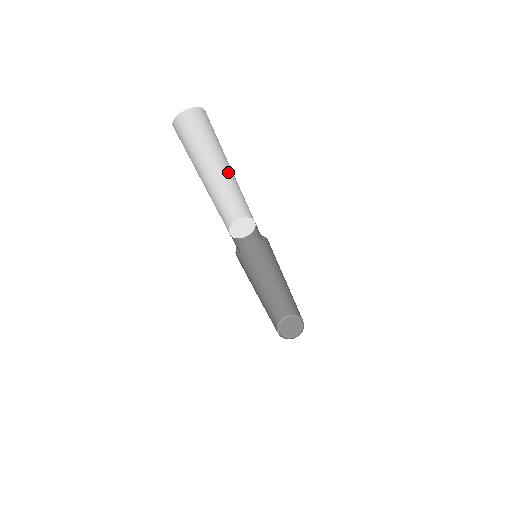
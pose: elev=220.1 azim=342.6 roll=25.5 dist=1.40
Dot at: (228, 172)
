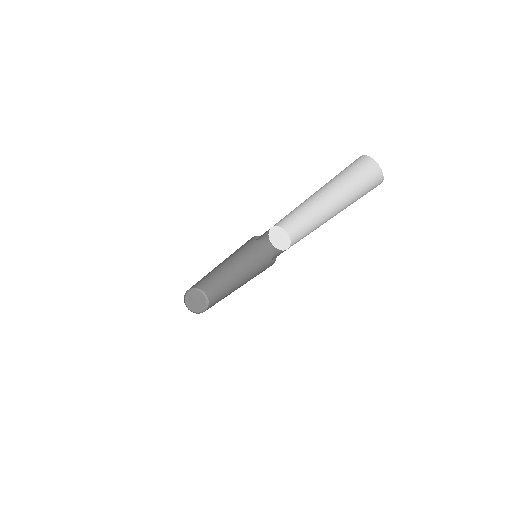
Dot at: (319, 199)
